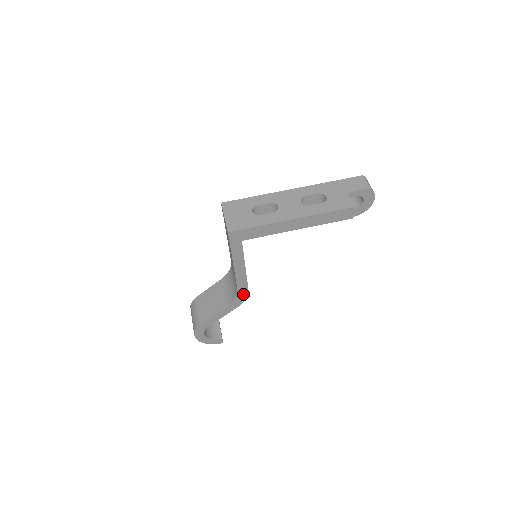
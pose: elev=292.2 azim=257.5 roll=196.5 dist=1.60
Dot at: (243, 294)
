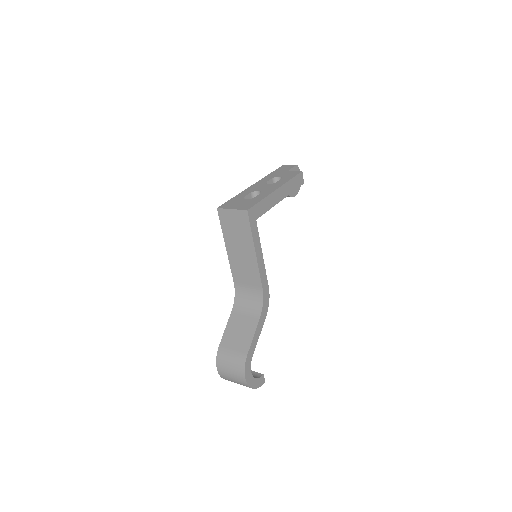
Dot at: (266, 295)
